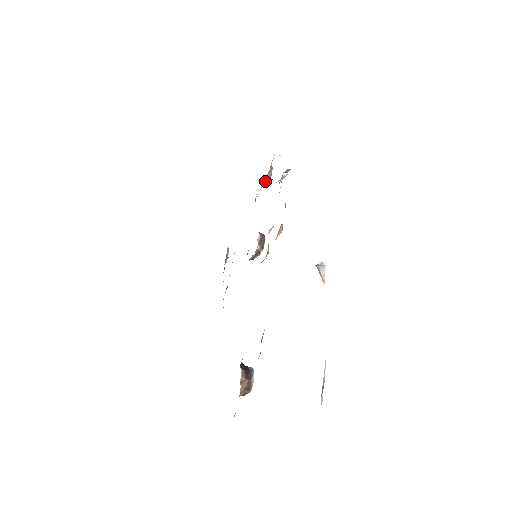
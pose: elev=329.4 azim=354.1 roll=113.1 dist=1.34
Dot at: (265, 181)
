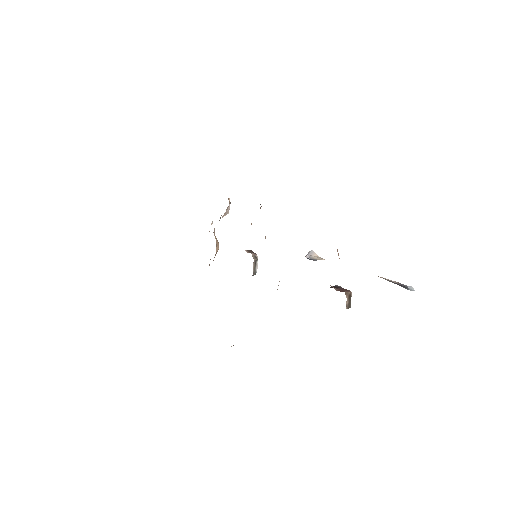
Dot at: (216, 243)
